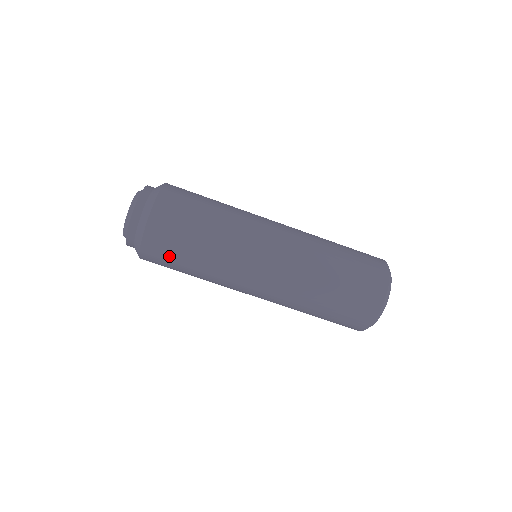
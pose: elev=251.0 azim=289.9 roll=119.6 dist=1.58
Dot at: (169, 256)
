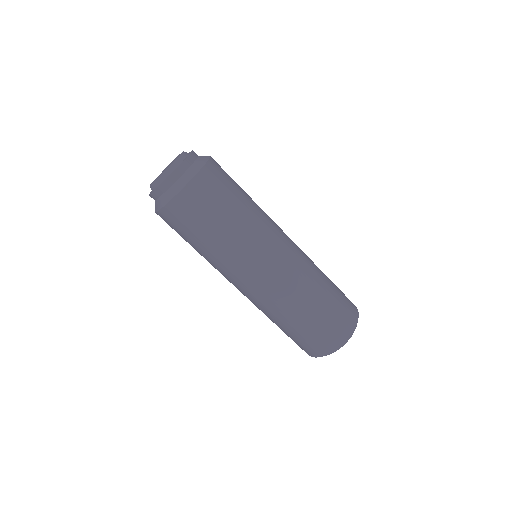
Dot at: (179, 231)
